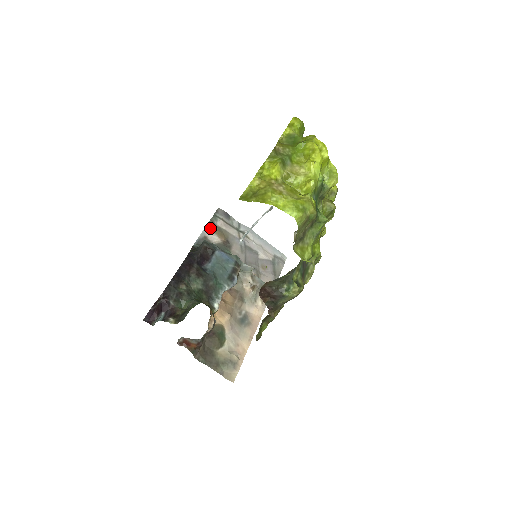
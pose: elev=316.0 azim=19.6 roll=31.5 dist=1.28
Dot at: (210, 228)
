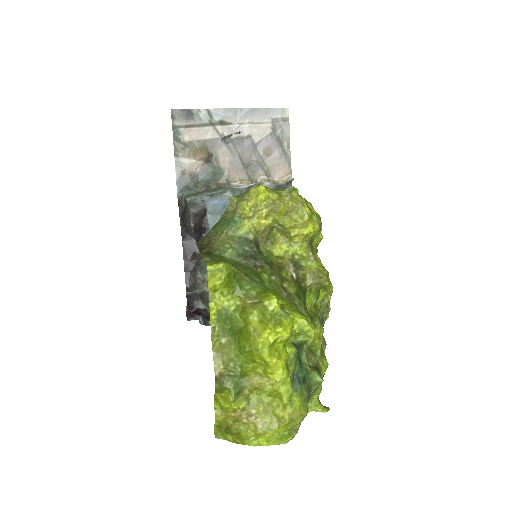
Dot at: (180, 155)
